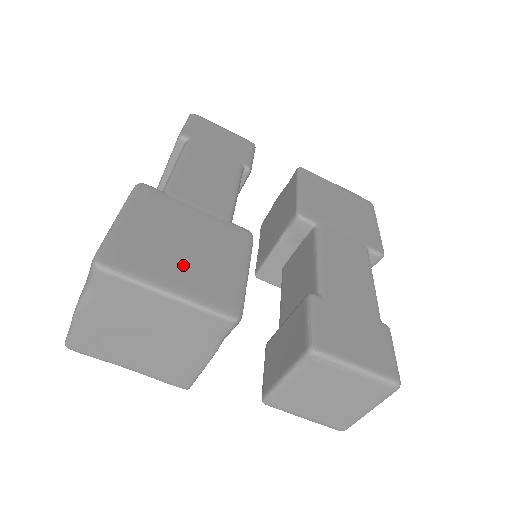
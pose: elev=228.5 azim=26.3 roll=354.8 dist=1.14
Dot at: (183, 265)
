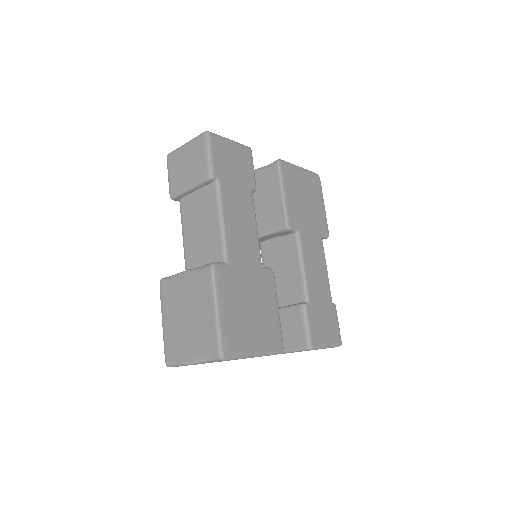
Dot at: (255, 329)
